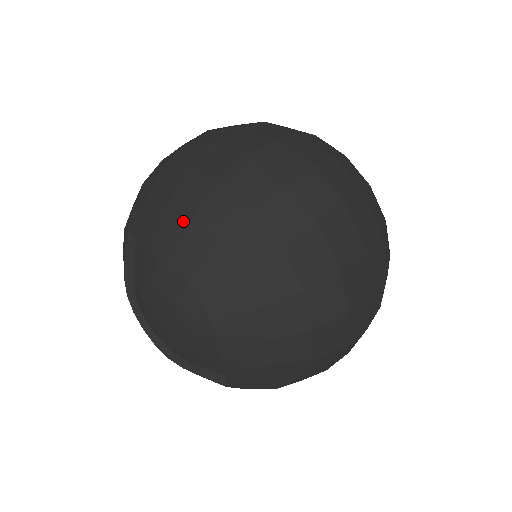
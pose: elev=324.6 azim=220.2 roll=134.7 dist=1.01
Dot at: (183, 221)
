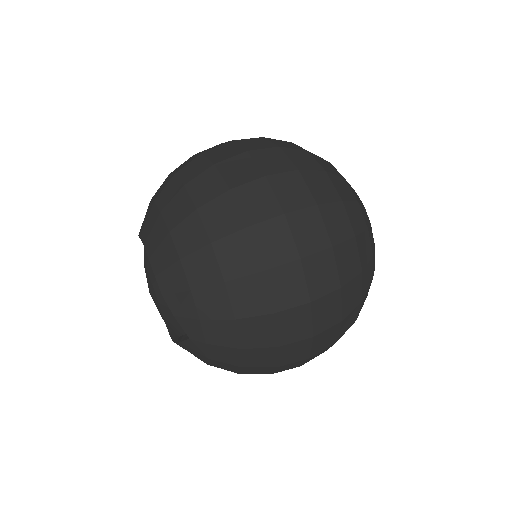
Dot at: occluded
